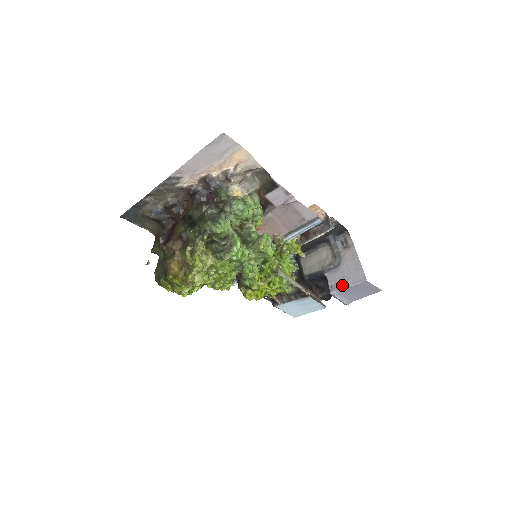
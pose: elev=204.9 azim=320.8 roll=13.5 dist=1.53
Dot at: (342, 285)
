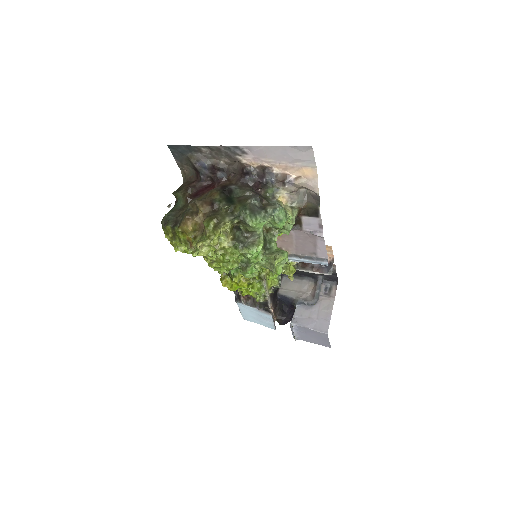
Dot at: (305, 324)
